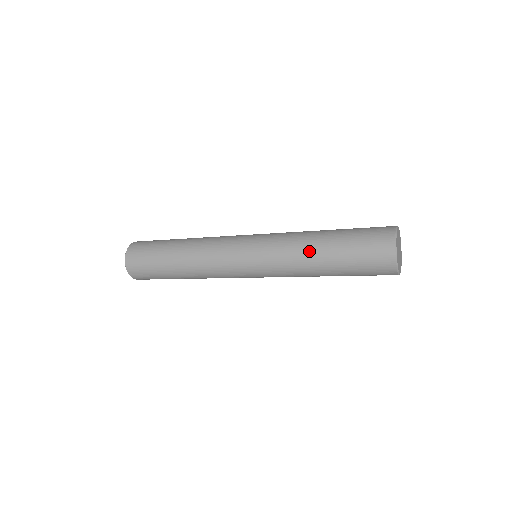
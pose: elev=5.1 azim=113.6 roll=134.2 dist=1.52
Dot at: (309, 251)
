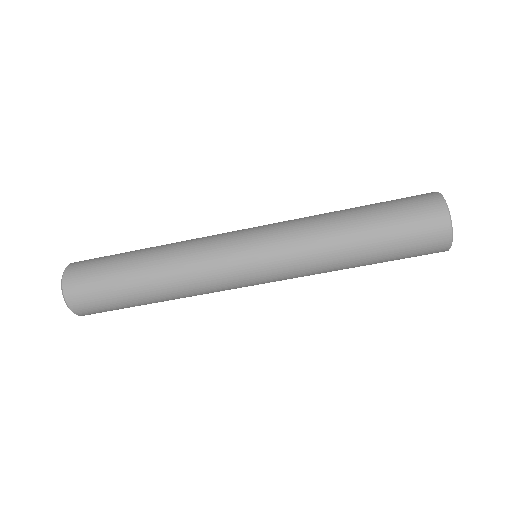
Dot at: occluded
